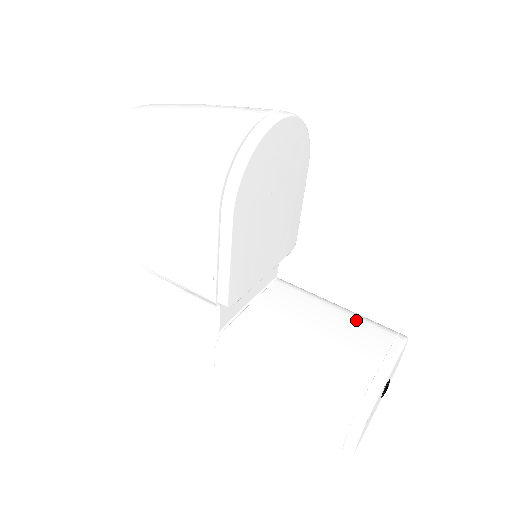
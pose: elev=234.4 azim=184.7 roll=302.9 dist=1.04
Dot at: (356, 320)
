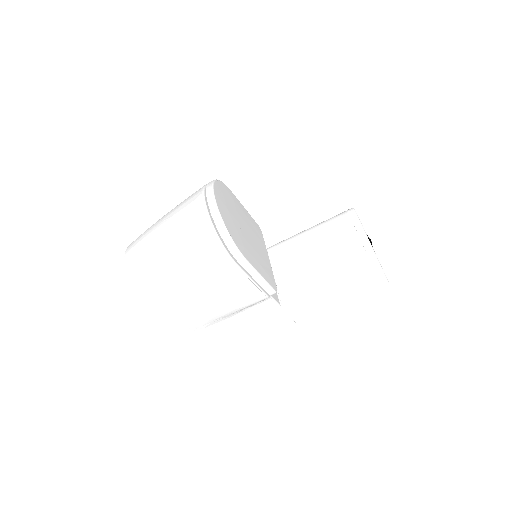
Dot at: (325, 227)
